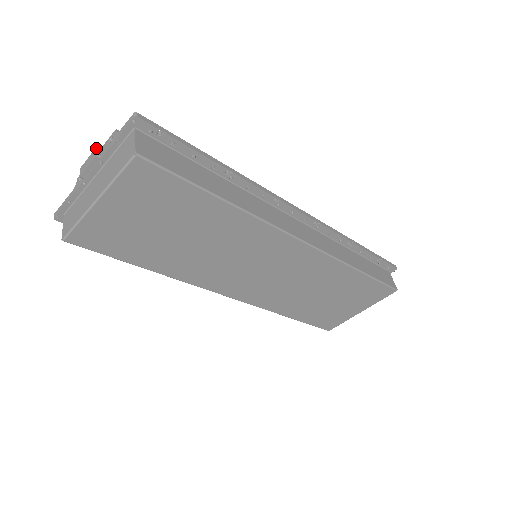
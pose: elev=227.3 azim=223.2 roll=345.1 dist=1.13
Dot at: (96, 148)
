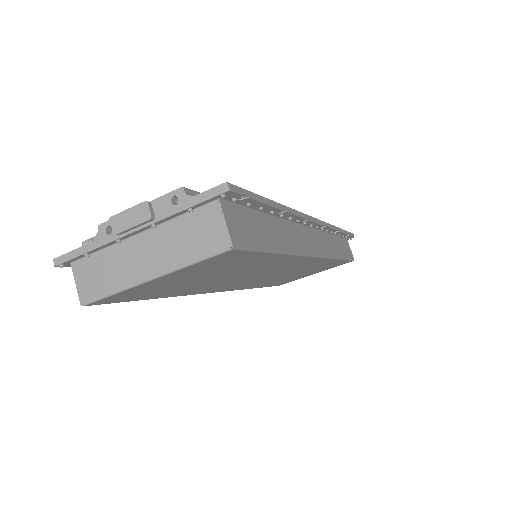
Dot at: (145, 203)
